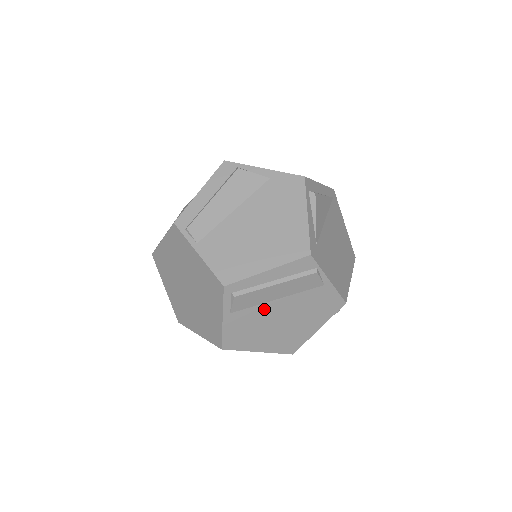
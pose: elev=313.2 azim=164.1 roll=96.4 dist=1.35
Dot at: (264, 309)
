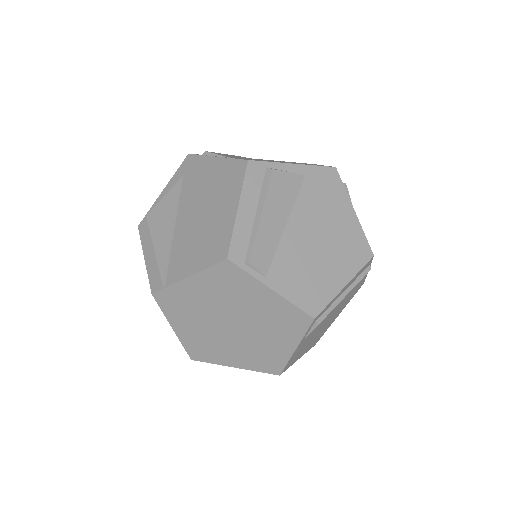
Dot at: (323, 320)
